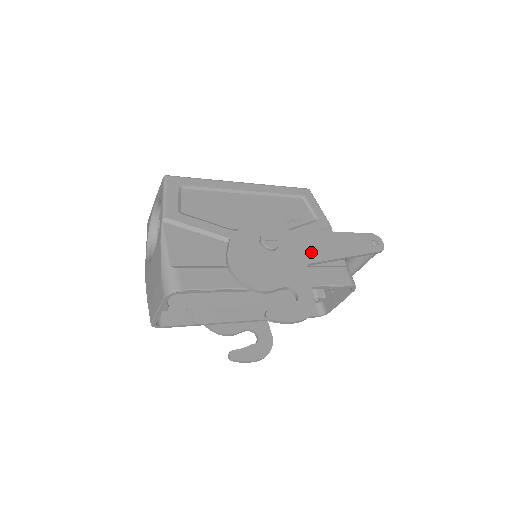
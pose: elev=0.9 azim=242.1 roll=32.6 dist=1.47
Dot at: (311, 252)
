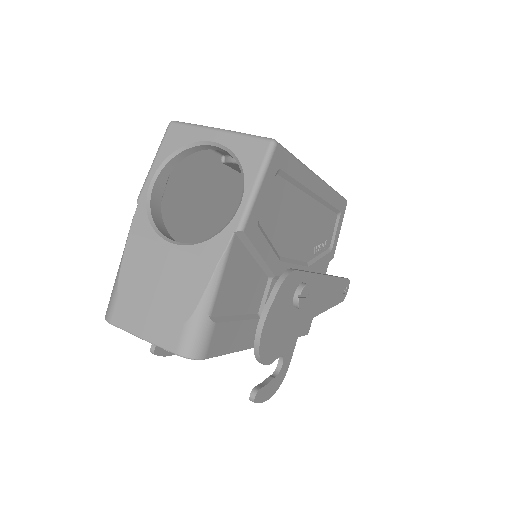
Dot at: (314, 306)
